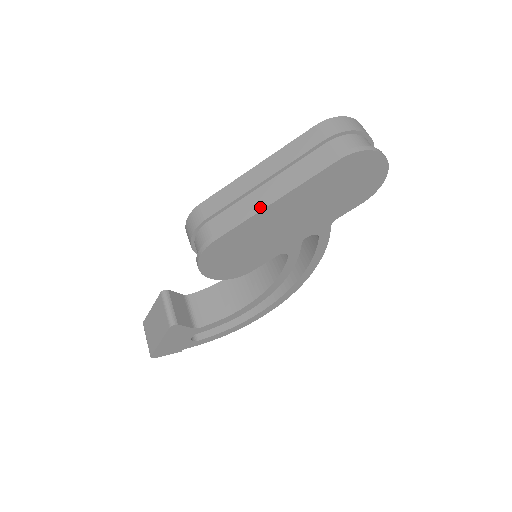
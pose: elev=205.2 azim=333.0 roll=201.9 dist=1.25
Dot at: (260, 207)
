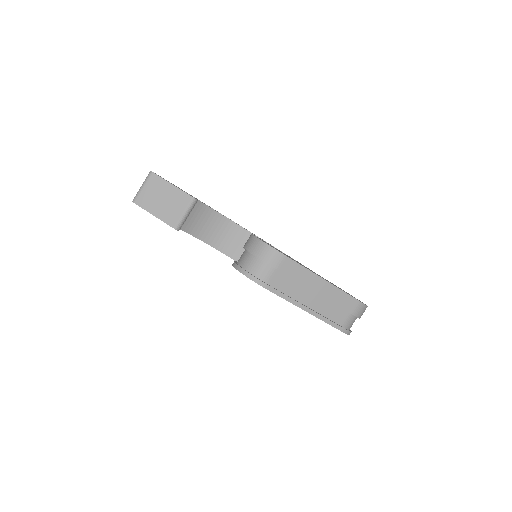
Dot at: (299, 304)
